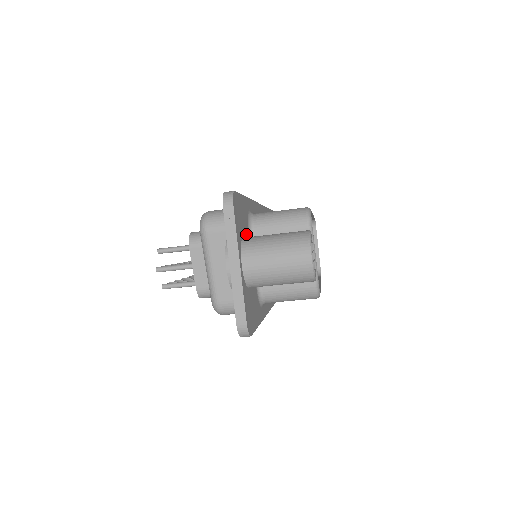
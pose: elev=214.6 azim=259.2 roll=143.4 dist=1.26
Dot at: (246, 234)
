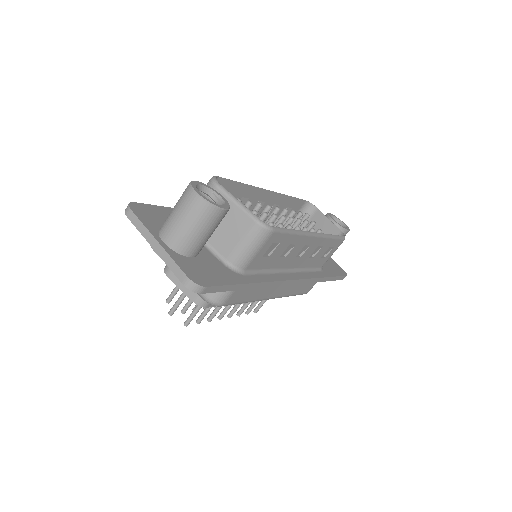
Dot at: occluded
